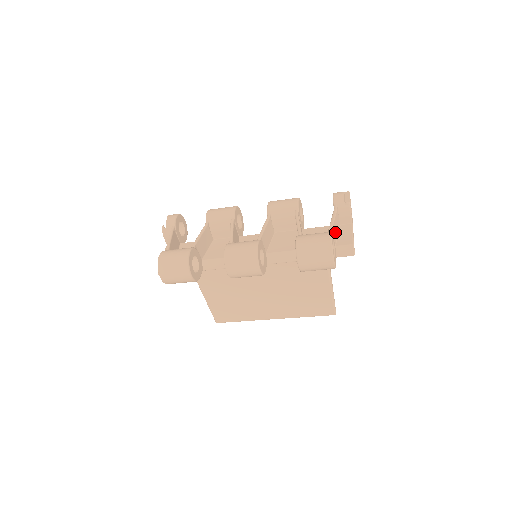
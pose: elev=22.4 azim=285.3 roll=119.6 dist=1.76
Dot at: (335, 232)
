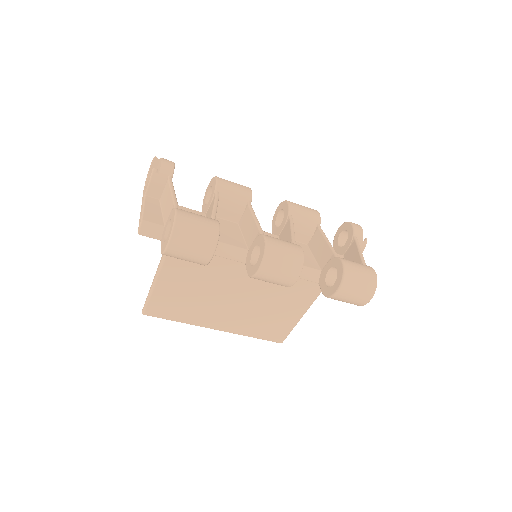
Dot at: occluded
